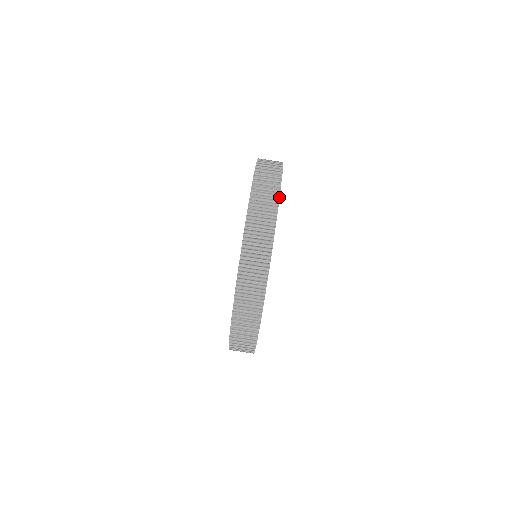
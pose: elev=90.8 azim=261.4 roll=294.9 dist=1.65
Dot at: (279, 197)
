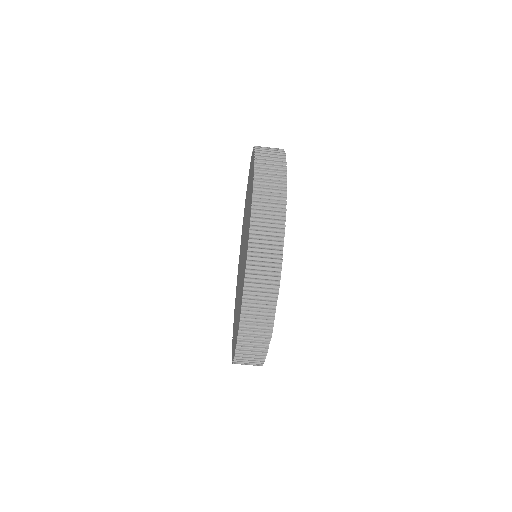
Dot at: (267, 351)
